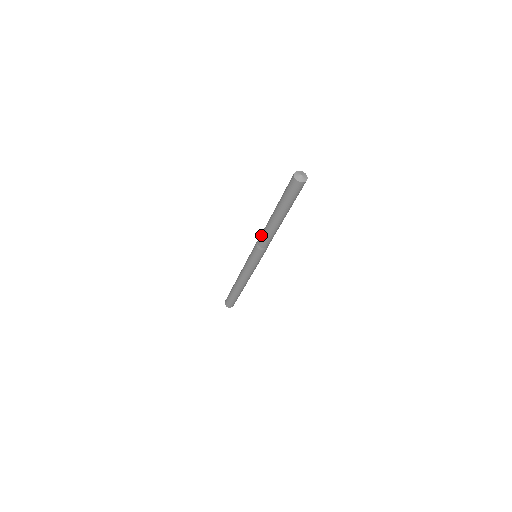
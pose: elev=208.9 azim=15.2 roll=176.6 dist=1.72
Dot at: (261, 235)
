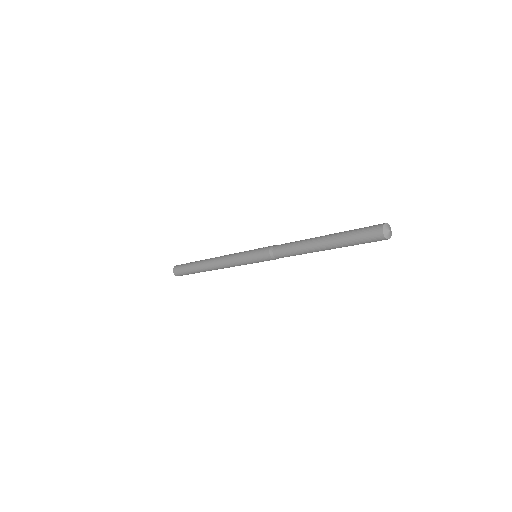
Dot at: (285, 254)
